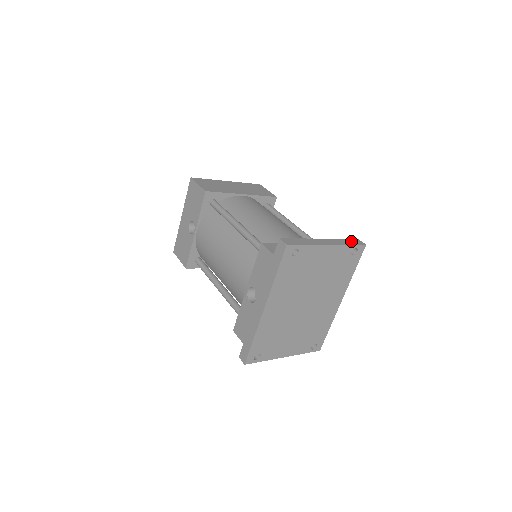
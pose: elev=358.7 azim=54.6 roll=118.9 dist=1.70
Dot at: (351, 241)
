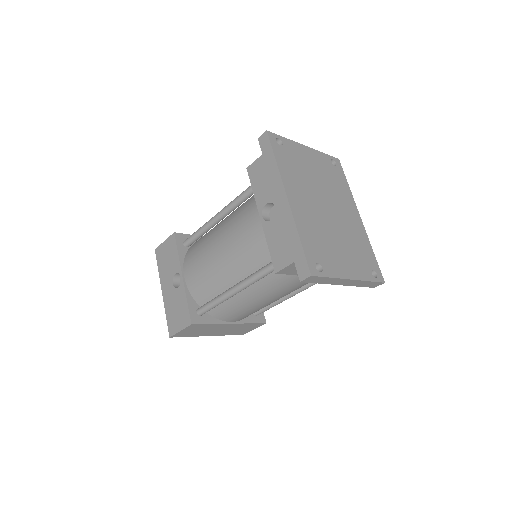
Dot at: occluded
